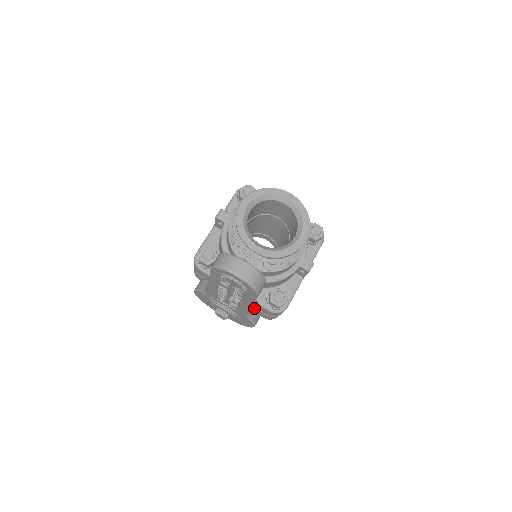
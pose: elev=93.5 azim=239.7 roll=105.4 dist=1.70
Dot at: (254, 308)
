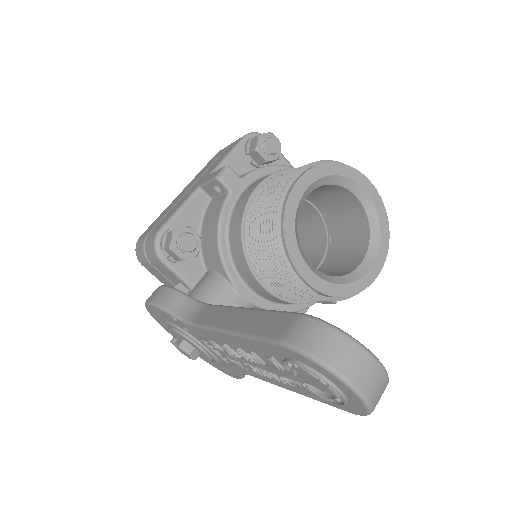
Dot at: occluded
